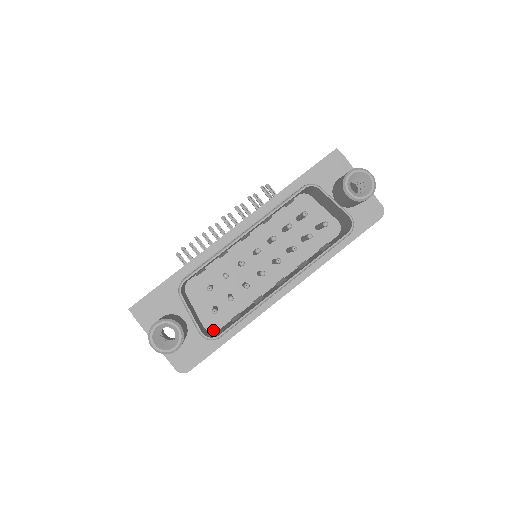
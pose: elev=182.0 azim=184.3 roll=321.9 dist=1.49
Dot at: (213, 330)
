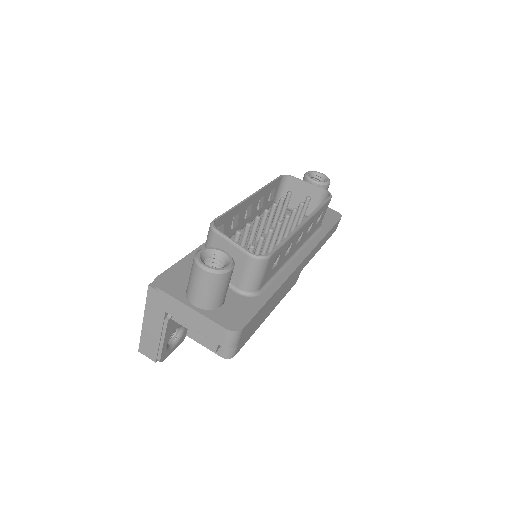
Dot at: occluded
